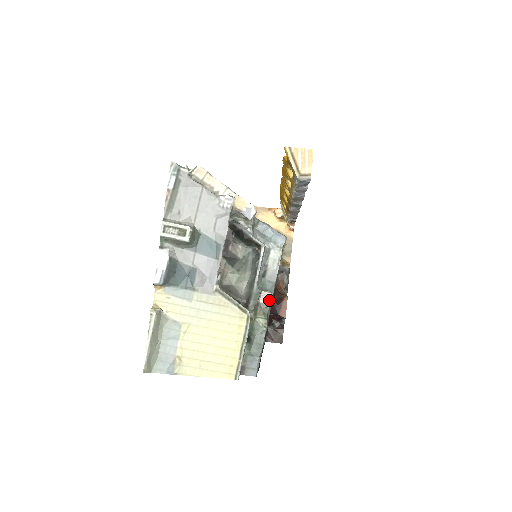
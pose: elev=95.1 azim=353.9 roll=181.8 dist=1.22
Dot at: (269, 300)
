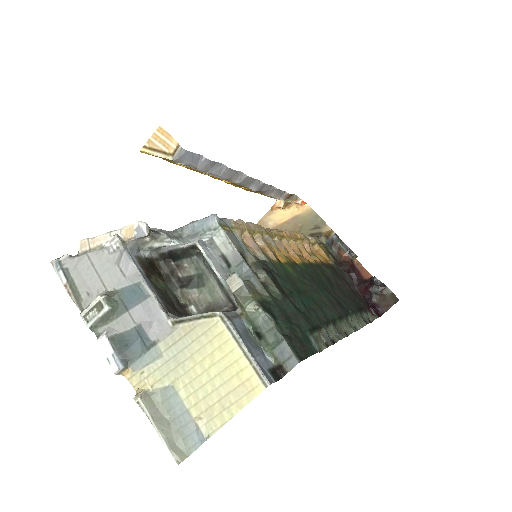
Dot at: (238, 281)
